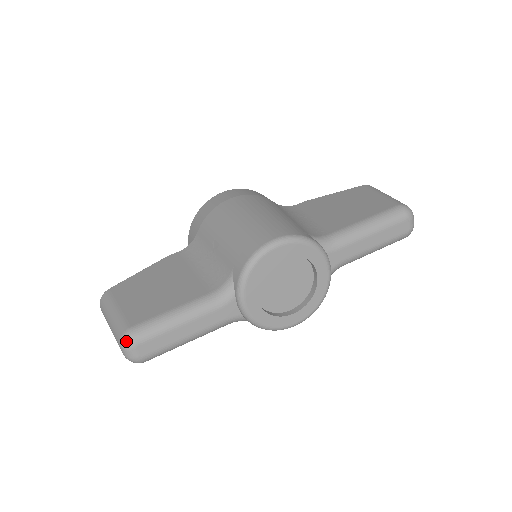
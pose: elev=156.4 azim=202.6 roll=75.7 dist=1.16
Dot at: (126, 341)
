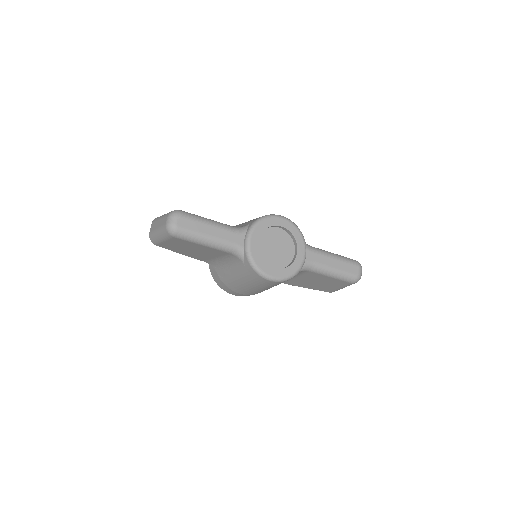
Dot at: (176, 212)
